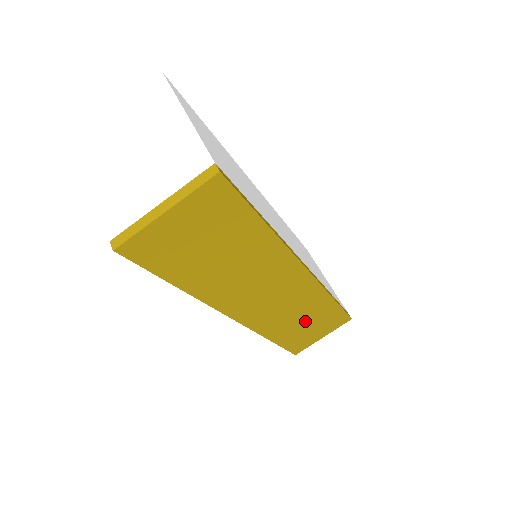
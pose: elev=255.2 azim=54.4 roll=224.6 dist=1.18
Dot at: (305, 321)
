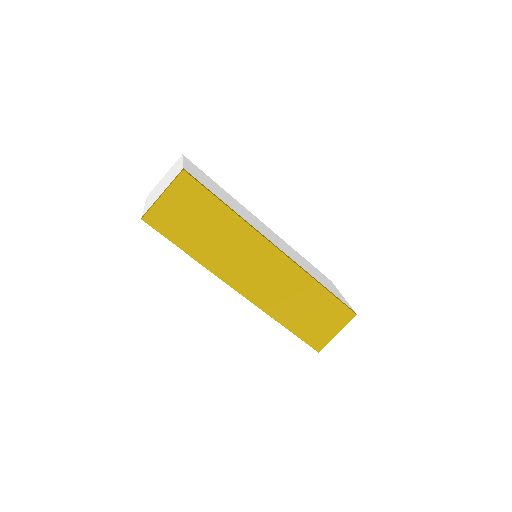
Dot at: (305, 307)
